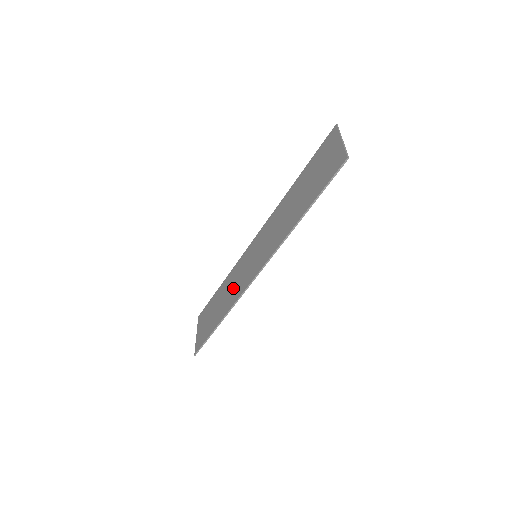
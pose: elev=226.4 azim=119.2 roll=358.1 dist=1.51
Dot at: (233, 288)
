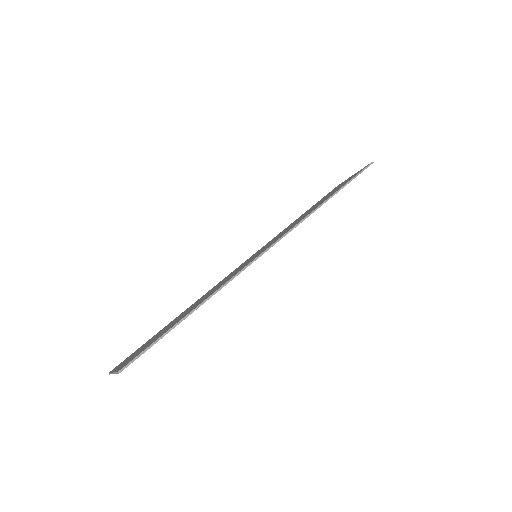
Dot at: (216, 287)
